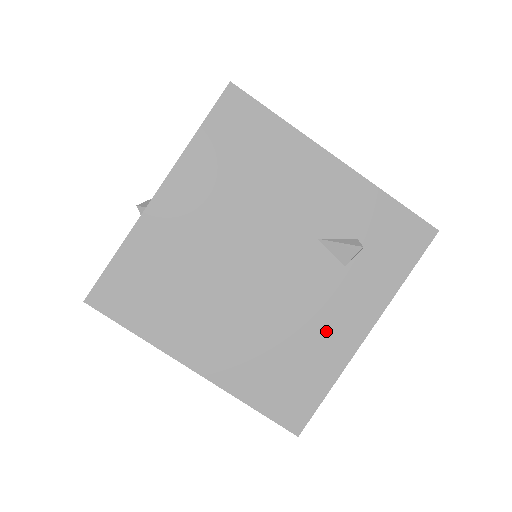
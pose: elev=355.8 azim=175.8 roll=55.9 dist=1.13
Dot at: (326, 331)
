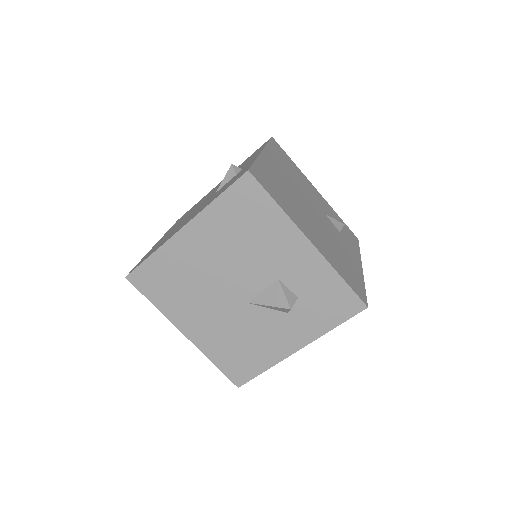
Dot at: (349, 257)
